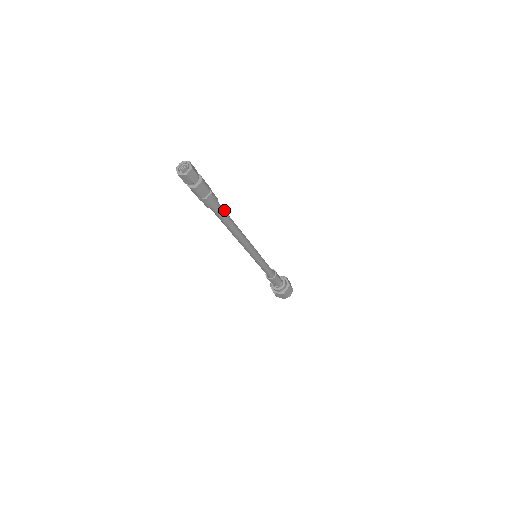
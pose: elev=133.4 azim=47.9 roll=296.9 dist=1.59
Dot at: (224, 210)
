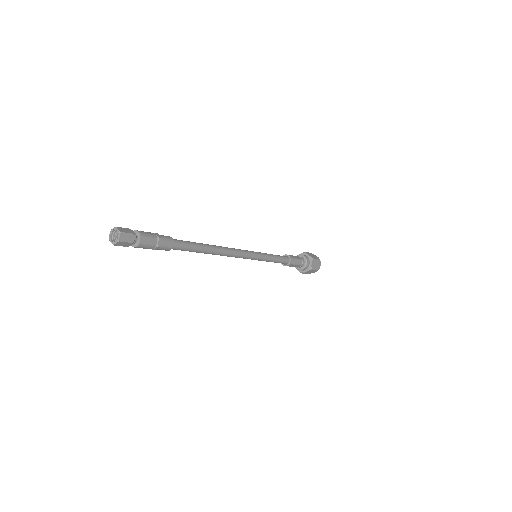
Dot at: (187, 242)
